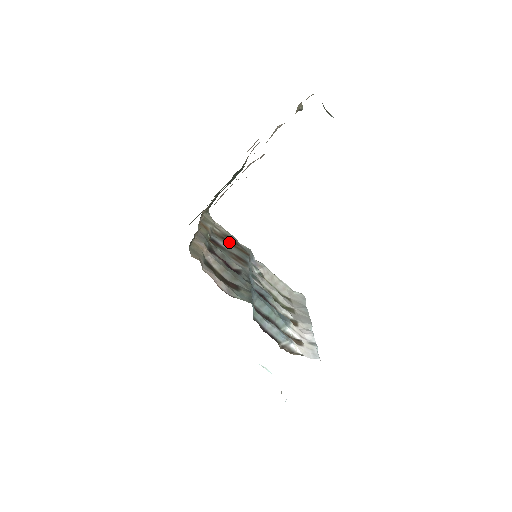
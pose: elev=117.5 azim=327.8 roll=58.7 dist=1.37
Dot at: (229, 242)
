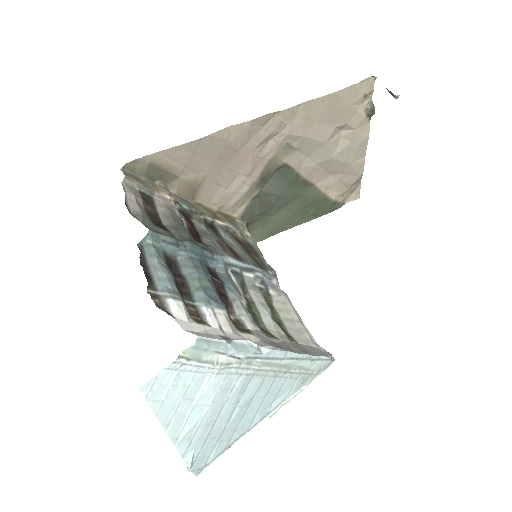
Dot at: (244, 247)
